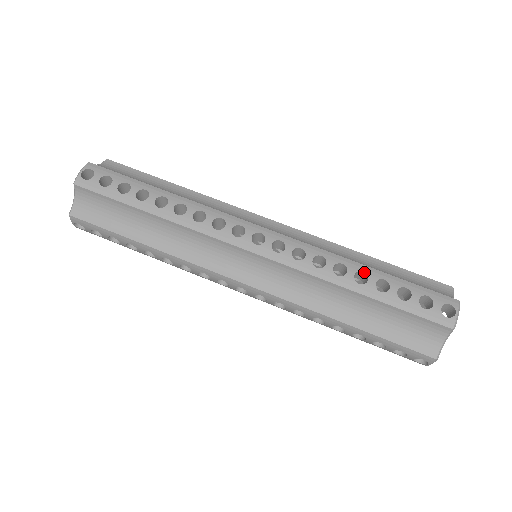
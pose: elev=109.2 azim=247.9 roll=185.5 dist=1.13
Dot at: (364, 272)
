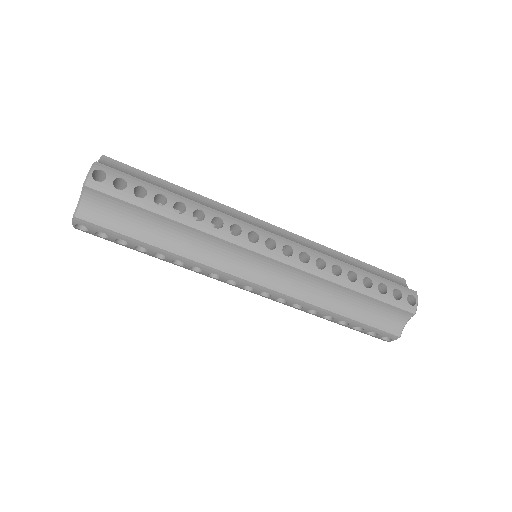
Dot at: (353, 272)
